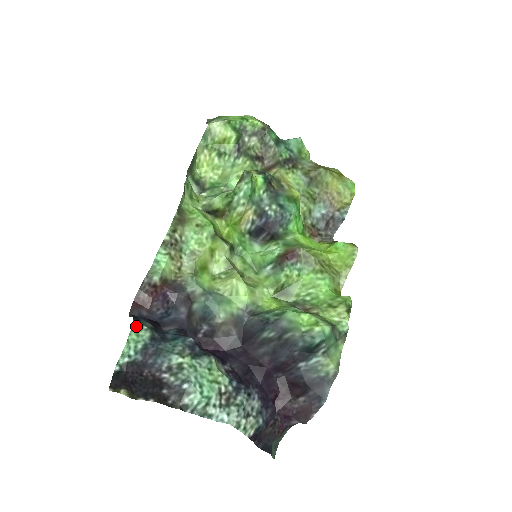
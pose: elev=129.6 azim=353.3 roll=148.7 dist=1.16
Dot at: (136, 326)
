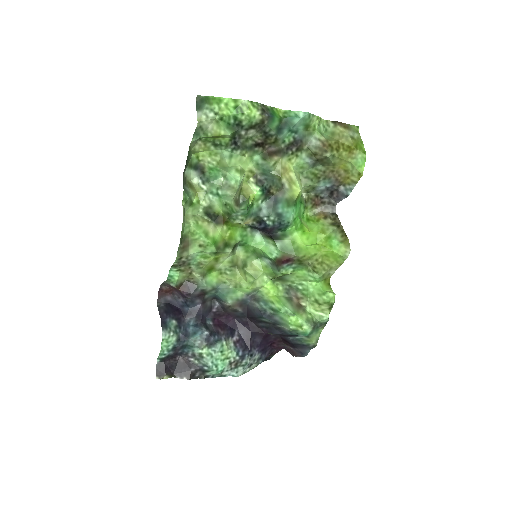
Dot at: (165, 336)
